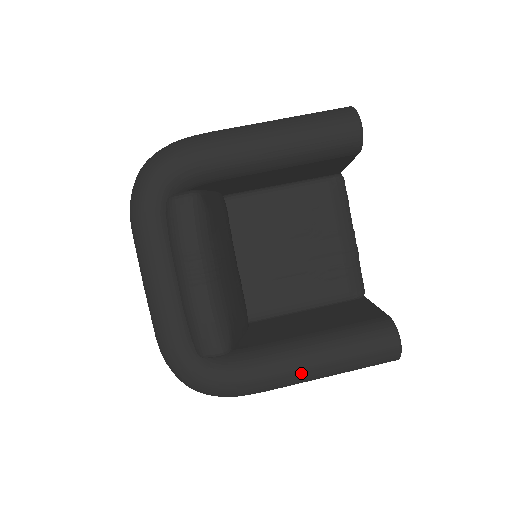
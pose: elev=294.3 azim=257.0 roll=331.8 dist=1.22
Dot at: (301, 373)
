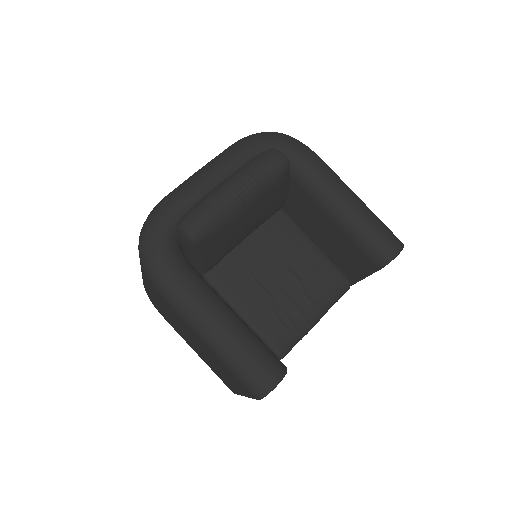
Dot at: (204, 317)
